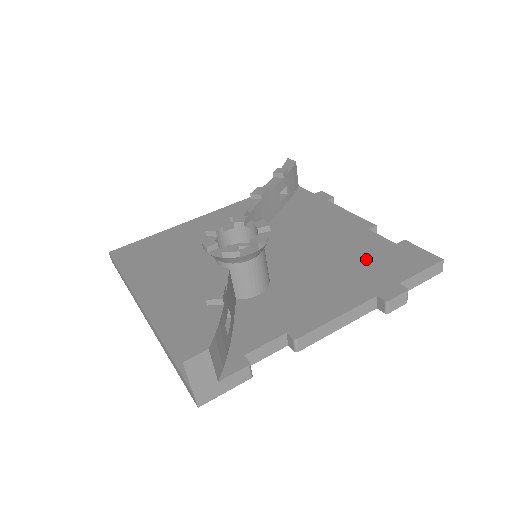
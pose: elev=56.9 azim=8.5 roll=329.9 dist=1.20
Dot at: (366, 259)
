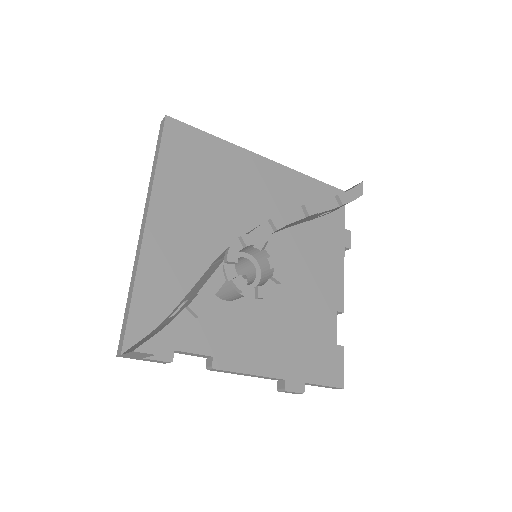
Dot at: (310, 340)
